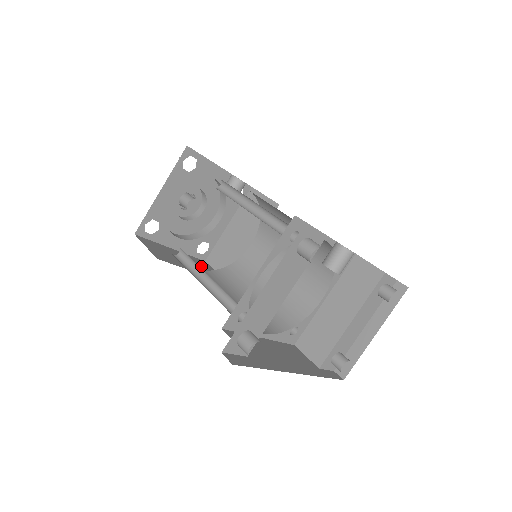
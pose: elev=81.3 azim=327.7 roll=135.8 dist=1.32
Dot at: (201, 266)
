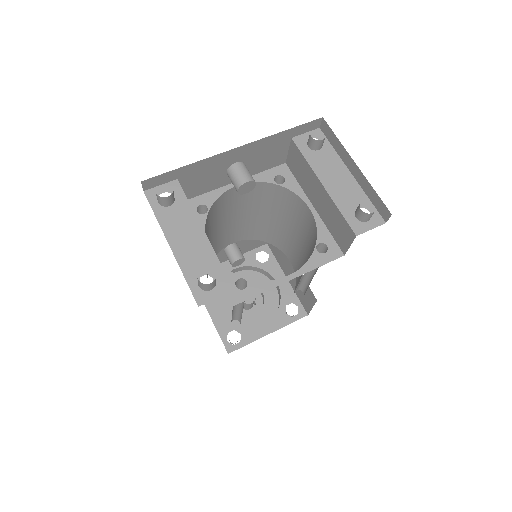
Dot at: occluded
